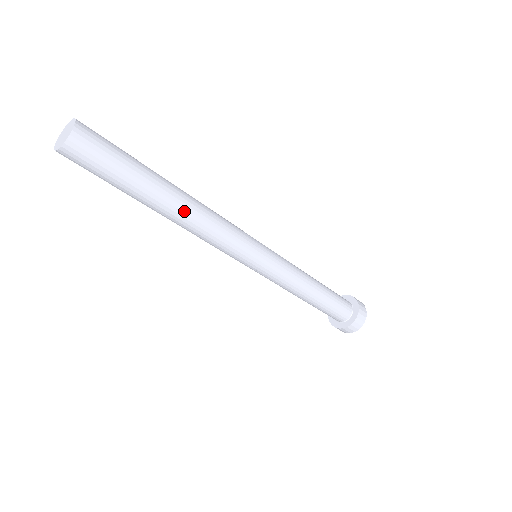
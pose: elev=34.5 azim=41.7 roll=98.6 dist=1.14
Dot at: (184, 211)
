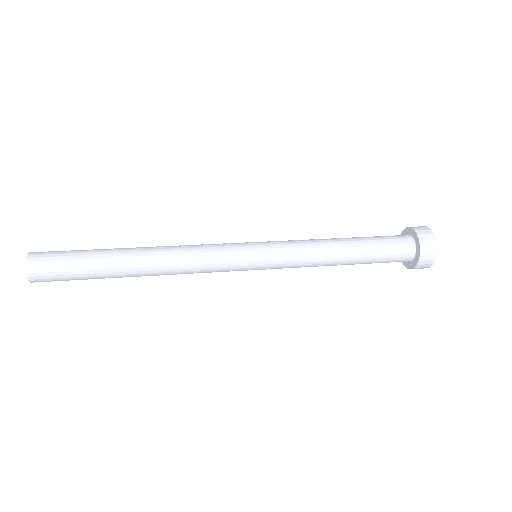
Dot at: (151, 275)
